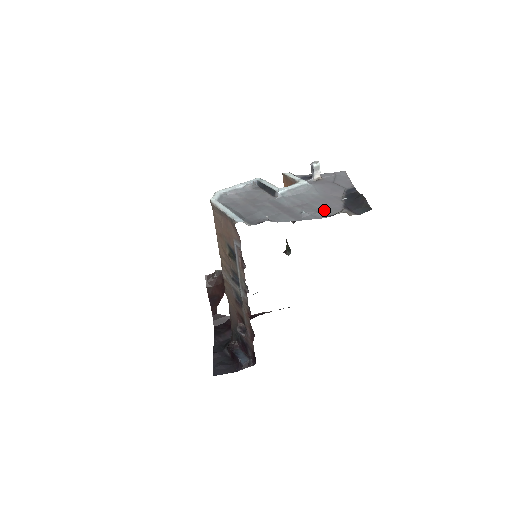
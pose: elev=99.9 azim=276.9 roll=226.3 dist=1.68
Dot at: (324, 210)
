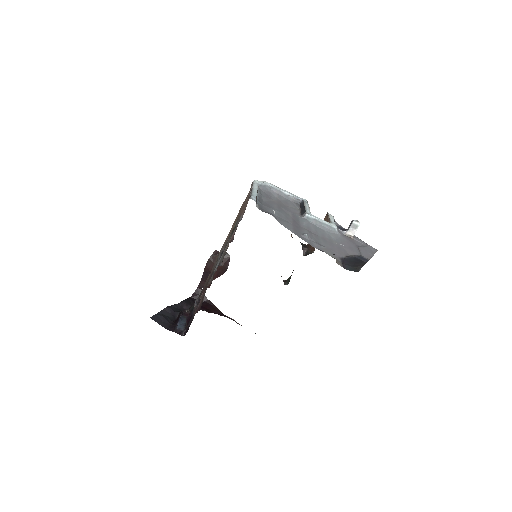
Dot at: (323, 246)
